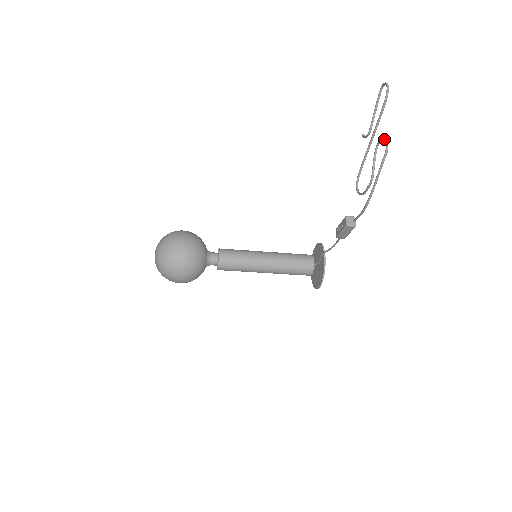
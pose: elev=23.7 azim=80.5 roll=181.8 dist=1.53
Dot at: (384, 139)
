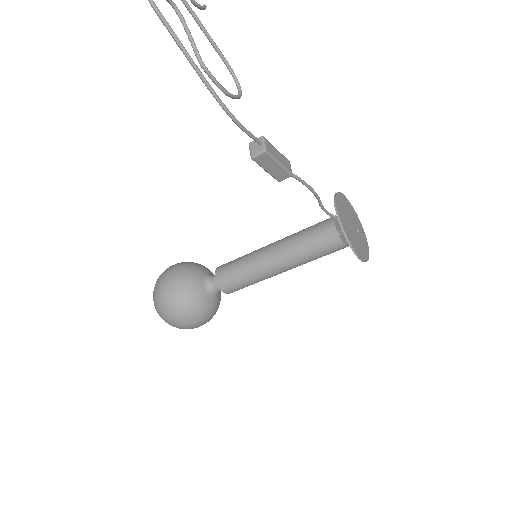
Dot at: out of frame
